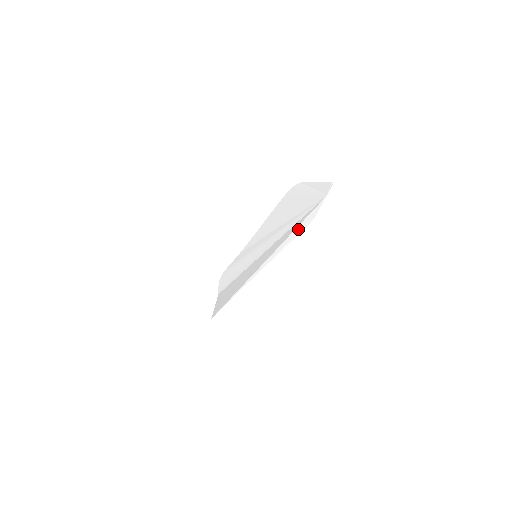
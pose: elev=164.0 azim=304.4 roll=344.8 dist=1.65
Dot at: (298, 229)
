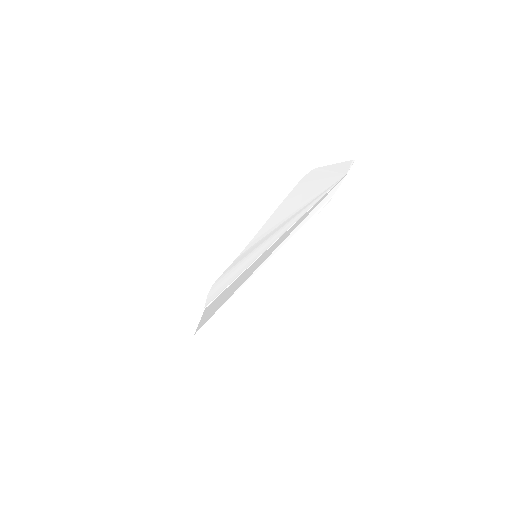
Dot at: (310, 216)
